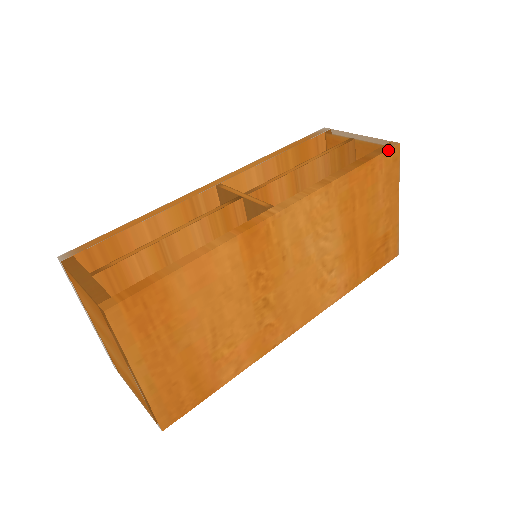
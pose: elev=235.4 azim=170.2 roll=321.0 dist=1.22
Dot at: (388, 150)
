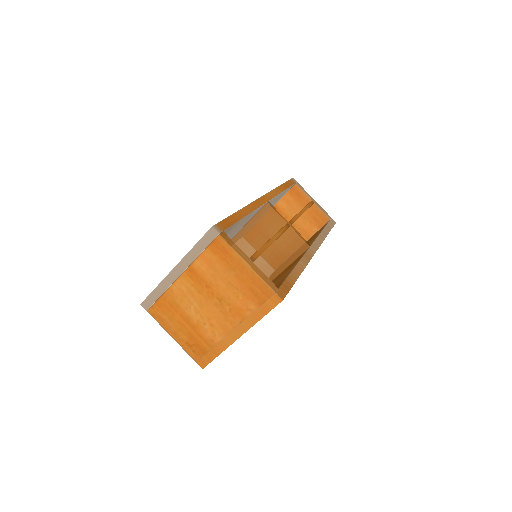
Dot at: occluded
